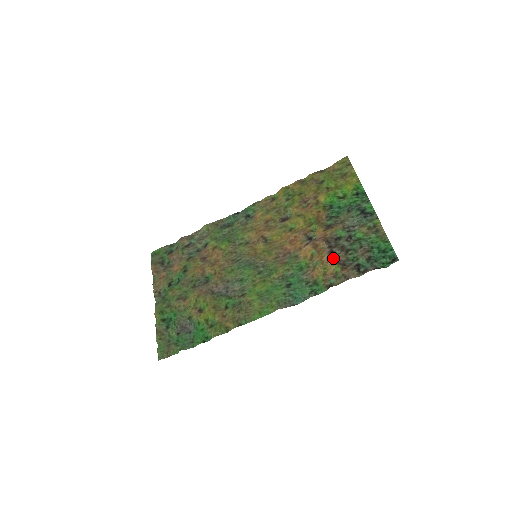
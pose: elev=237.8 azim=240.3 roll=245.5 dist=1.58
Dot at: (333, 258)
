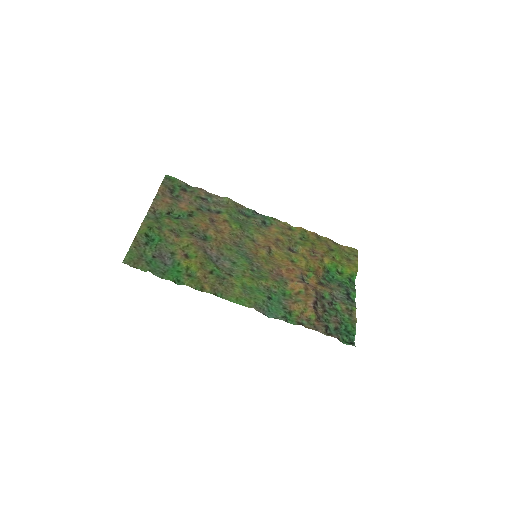
Dot at: (315, 307)
